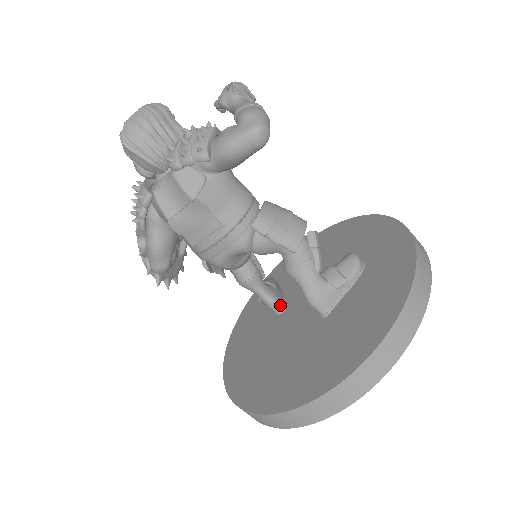
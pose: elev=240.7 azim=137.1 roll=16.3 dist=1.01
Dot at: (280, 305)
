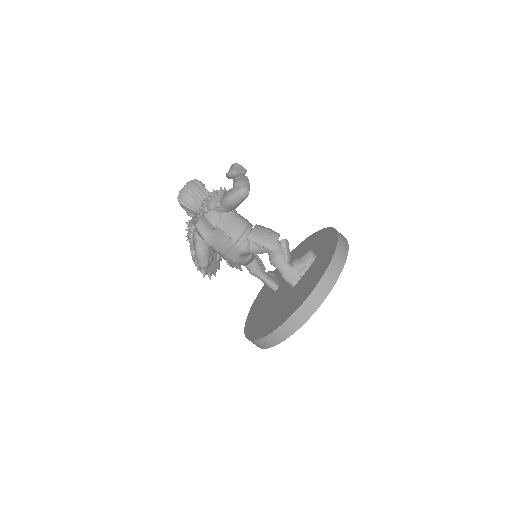
Dot at: (275, 285)
